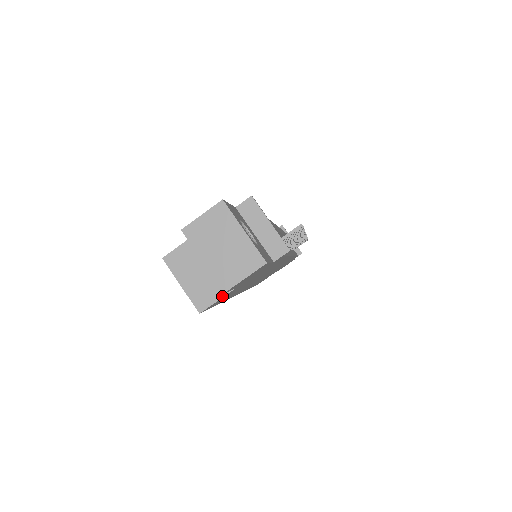
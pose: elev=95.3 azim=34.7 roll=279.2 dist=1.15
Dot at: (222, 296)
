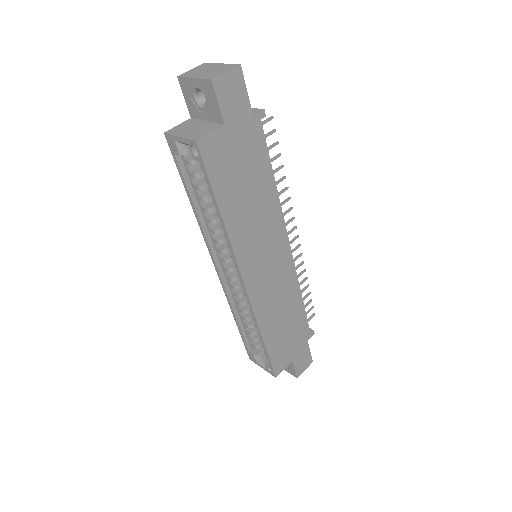
Dot at: (214, 130)
